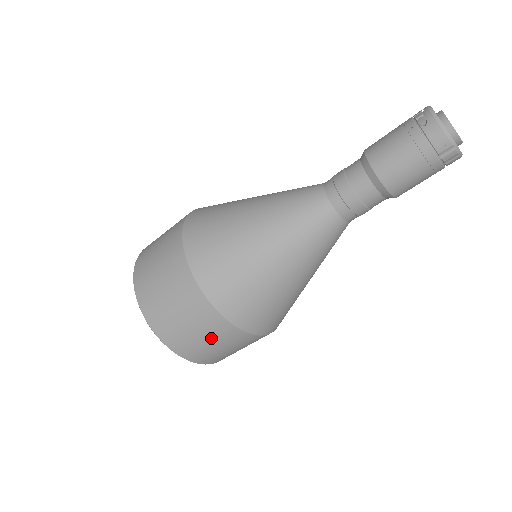
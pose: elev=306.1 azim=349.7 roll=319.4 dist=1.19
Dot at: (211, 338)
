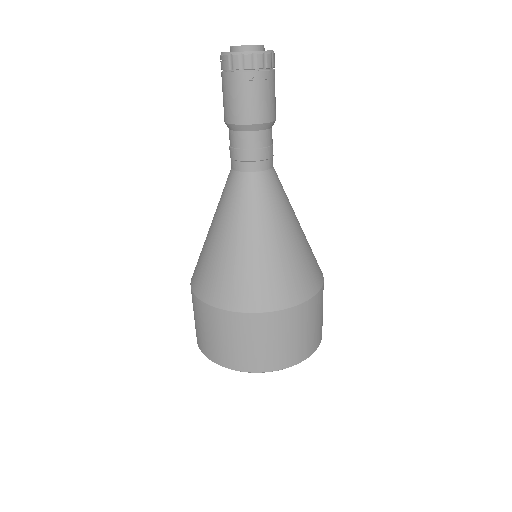
Dot at: (215, 331)
